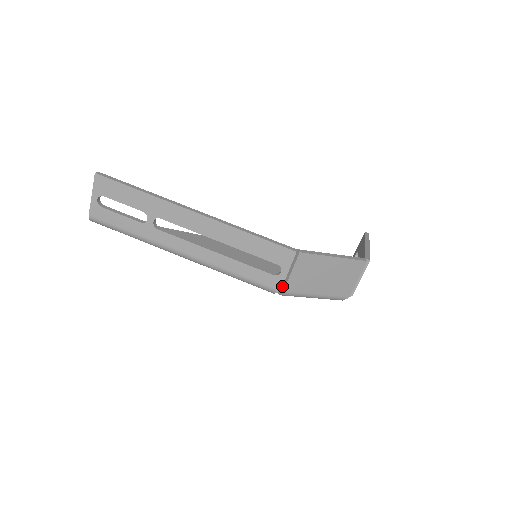
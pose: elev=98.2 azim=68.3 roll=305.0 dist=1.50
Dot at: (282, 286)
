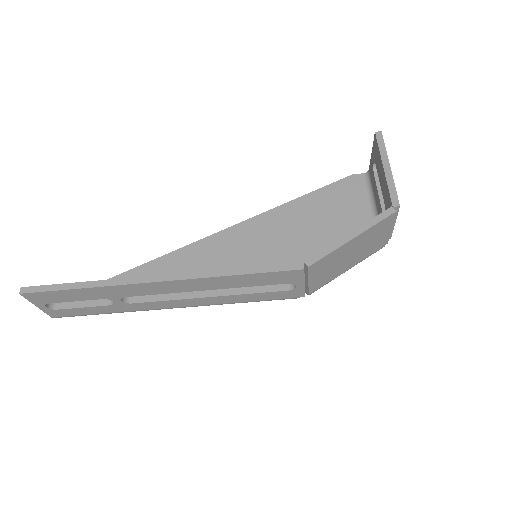
Dot at: occluded
